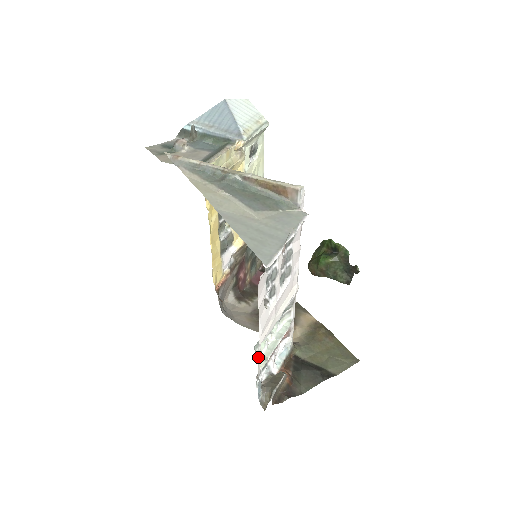
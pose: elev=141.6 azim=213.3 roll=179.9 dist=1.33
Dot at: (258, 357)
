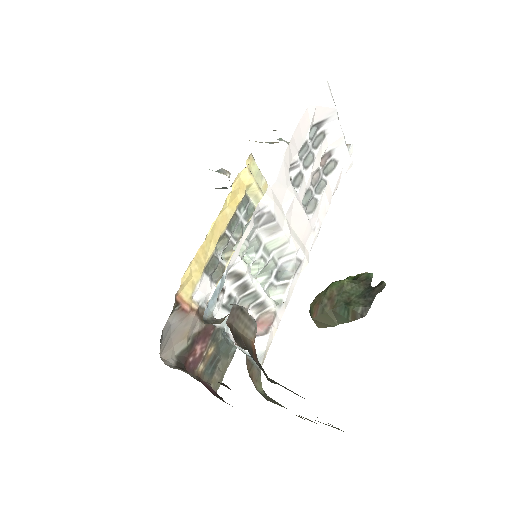
Dot at: (251, 218)
